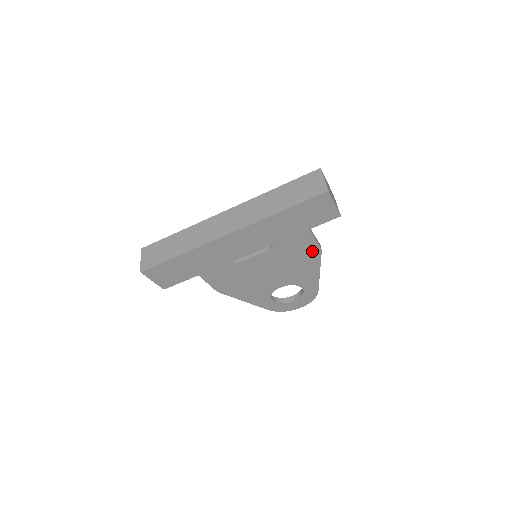
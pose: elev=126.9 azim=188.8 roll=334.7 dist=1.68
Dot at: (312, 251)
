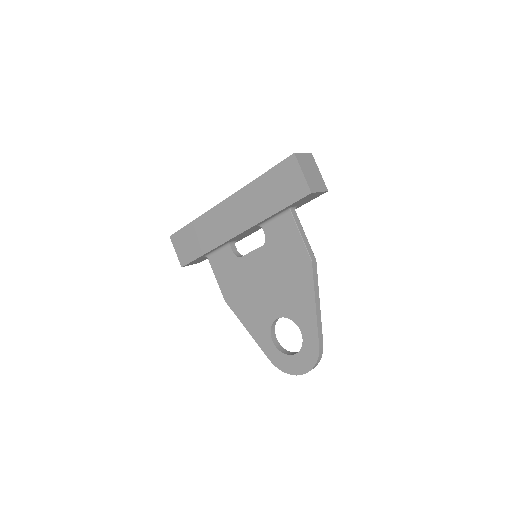
Dot at: (303, 260)
